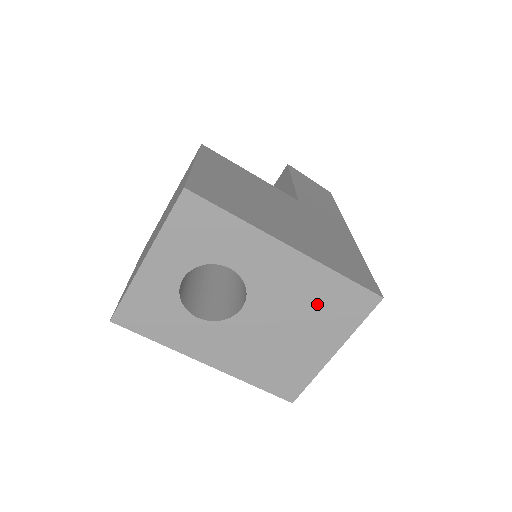
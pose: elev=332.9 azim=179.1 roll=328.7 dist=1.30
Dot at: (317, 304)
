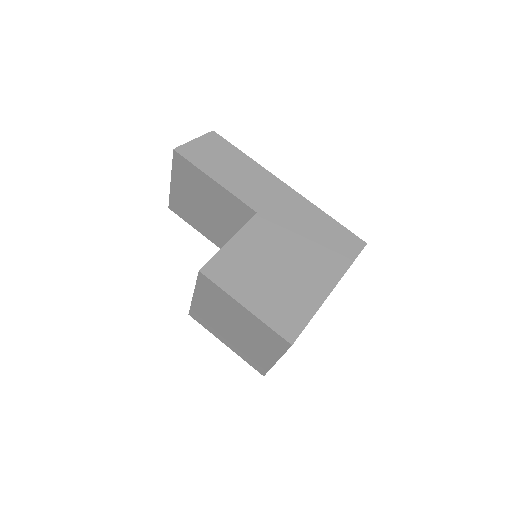
Dot at: occluded
